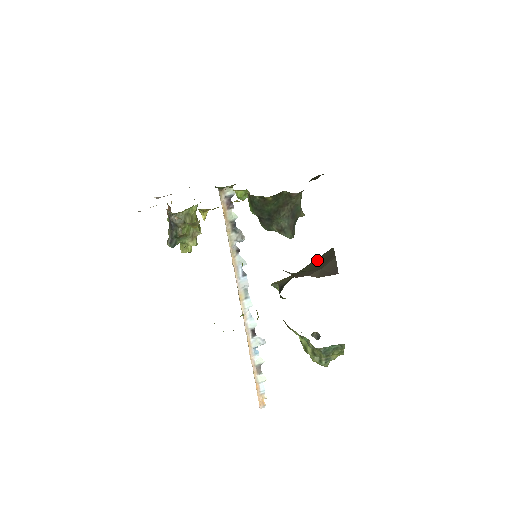
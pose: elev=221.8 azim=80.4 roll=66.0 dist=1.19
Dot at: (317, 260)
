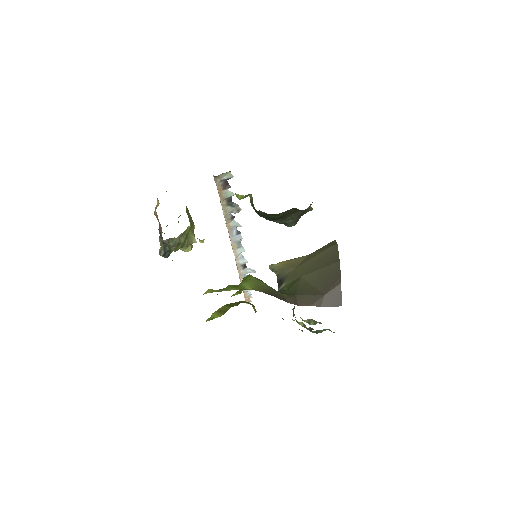
Dot at: (321, 271)
